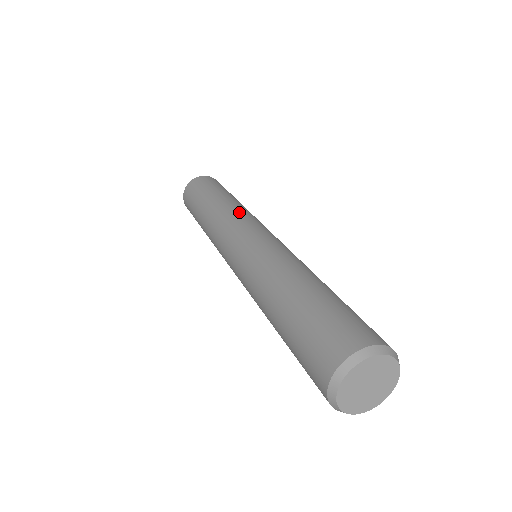
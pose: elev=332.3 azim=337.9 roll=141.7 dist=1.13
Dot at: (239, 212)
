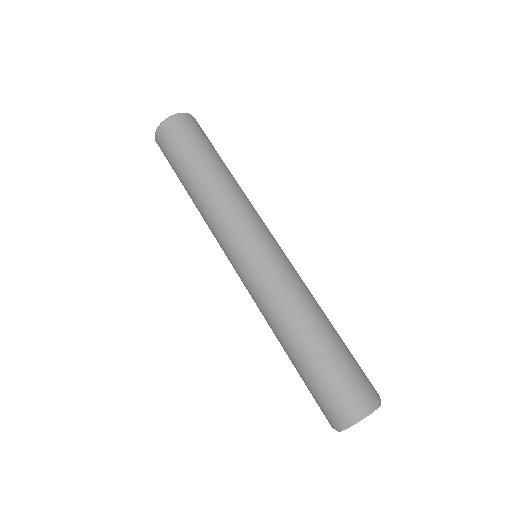
Dot at: (247, 203)
